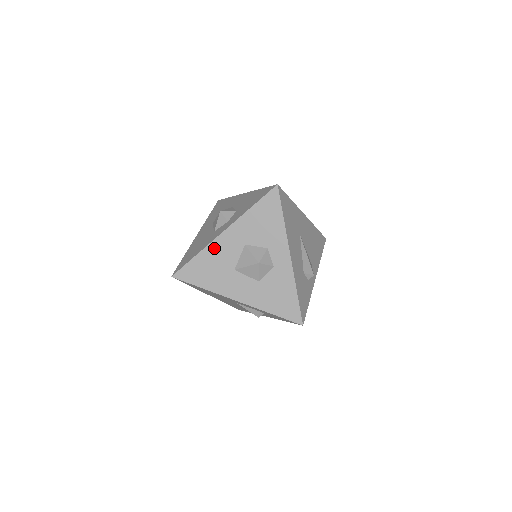
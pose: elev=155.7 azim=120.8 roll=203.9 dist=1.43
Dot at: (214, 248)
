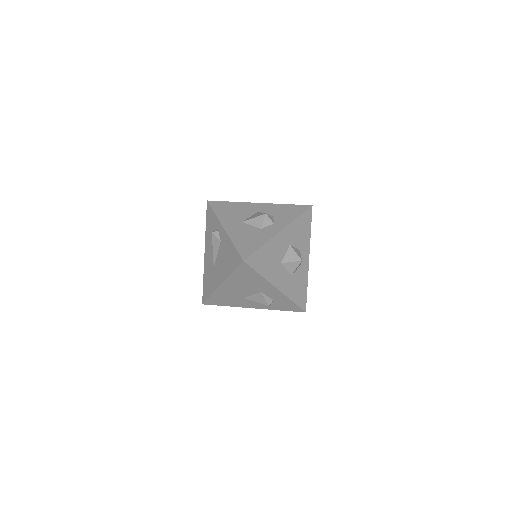
Dot at: (274, 243)
